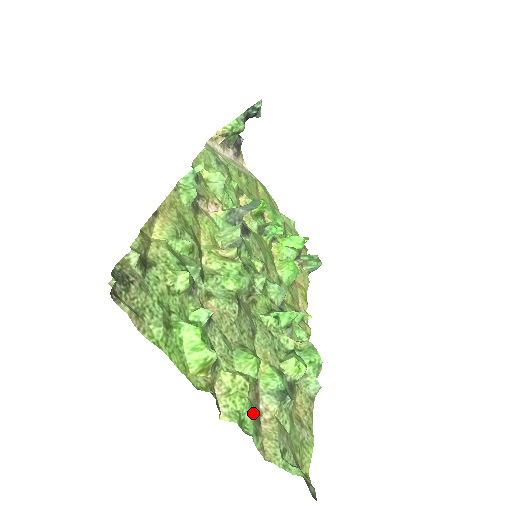
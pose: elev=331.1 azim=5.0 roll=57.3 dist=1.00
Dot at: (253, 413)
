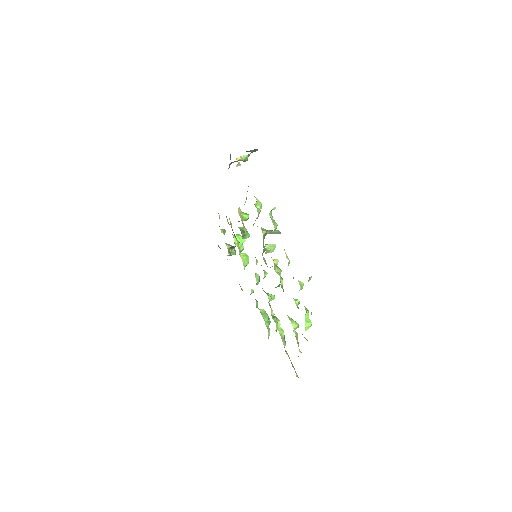
Dot at: occluded
